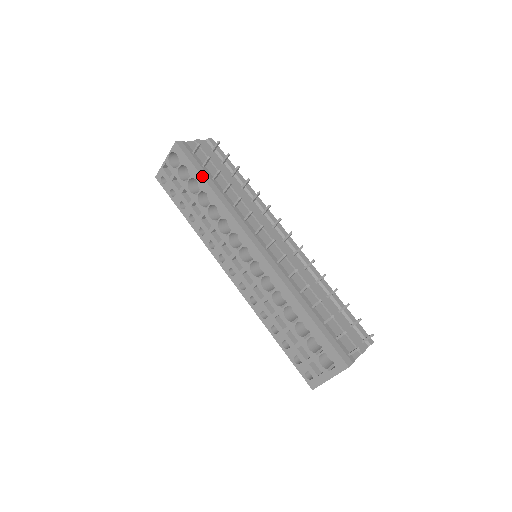
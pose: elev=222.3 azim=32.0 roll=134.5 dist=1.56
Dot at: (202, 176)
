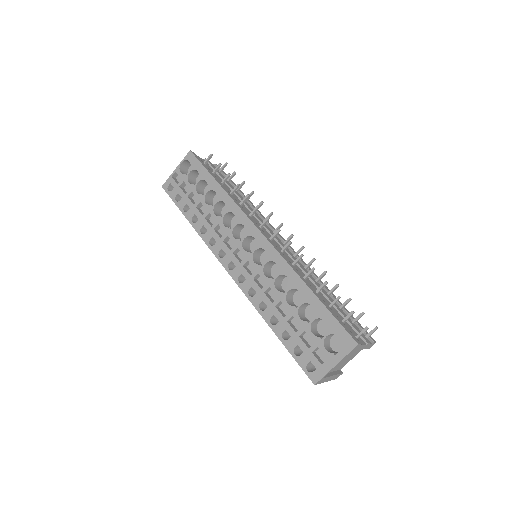
Dot at: (213, 176)
